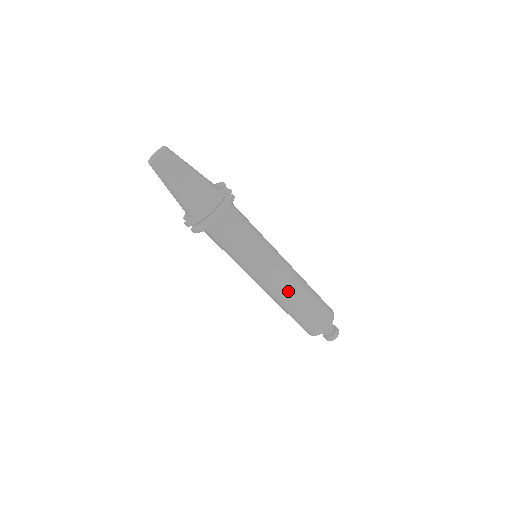
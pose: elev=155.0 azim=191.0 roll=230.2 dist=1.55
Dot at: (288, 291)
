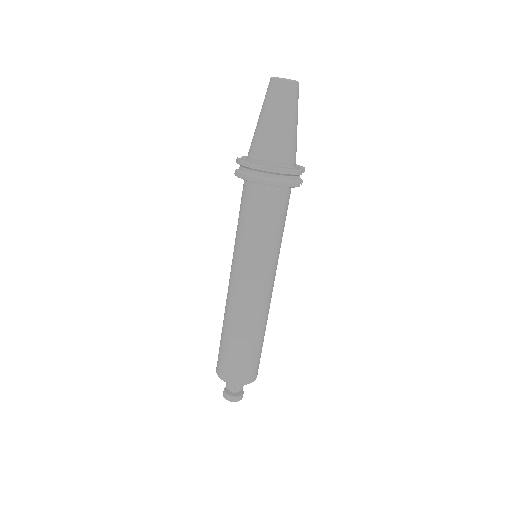
Dot at: (244, 313)
